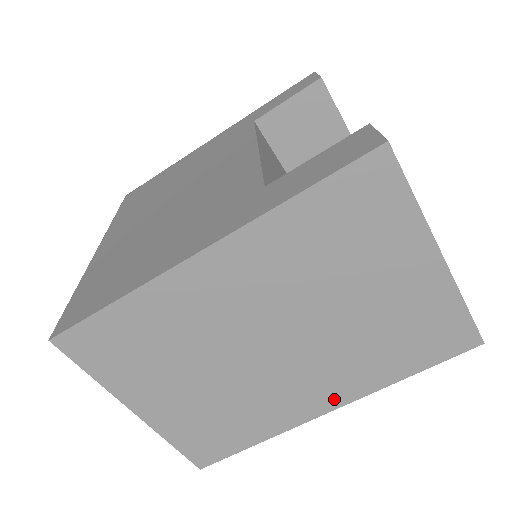
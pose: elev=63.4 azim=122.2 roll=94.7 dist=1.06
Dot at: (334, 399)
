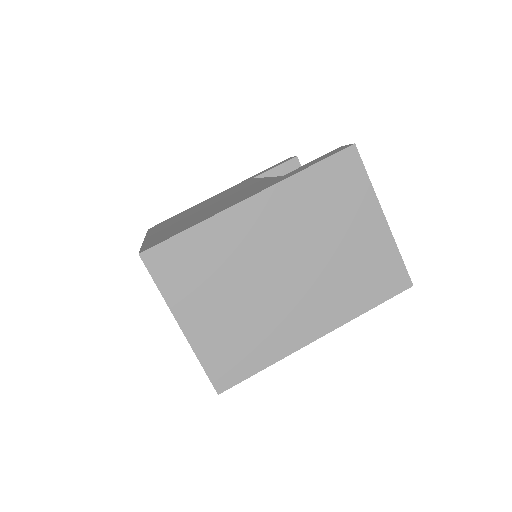
Dot at: (321, 326)
